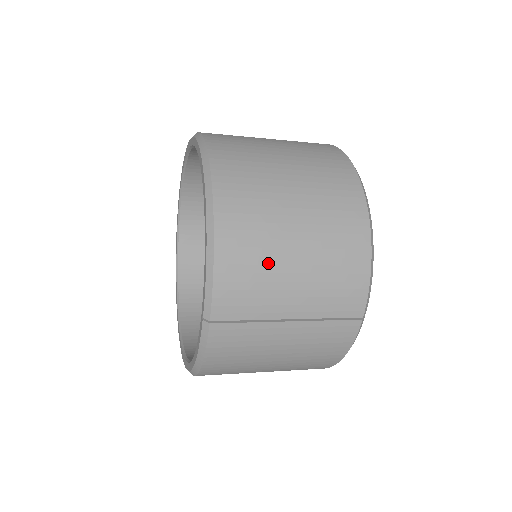
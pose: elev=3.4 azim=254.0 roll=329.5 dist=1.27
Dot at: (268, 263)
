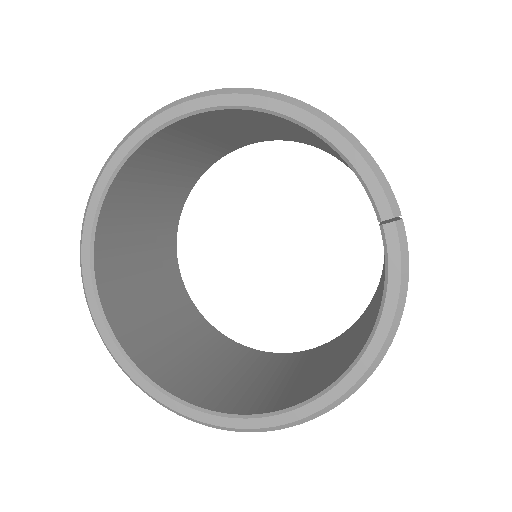
Dot at: occluded
